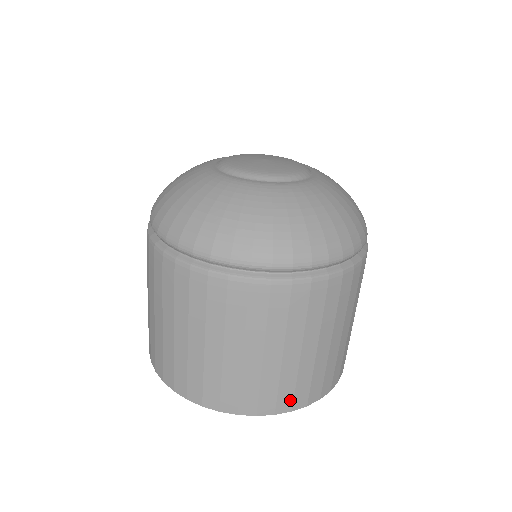
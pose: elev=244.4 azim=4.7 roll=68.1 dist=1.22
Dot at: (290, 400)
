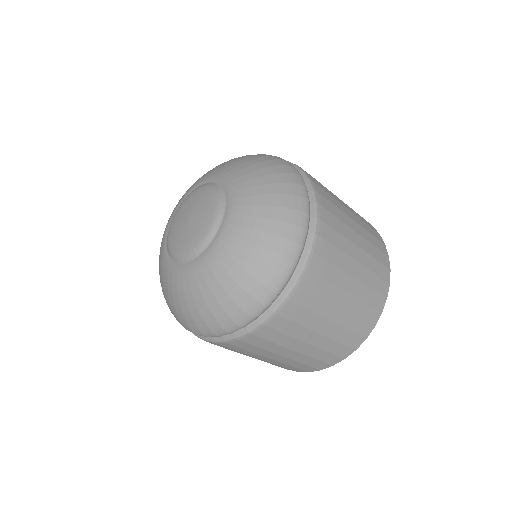
Dot at: (374, 312)
